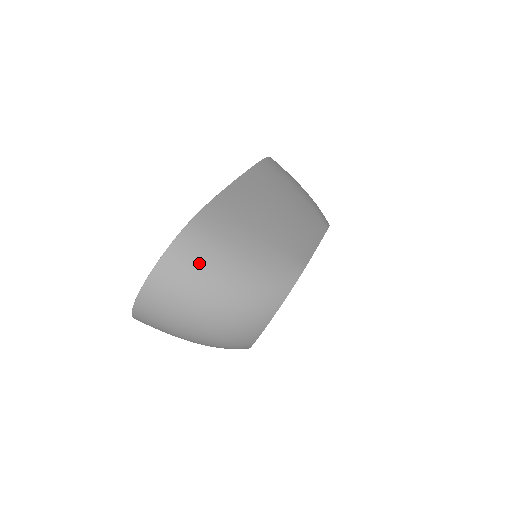
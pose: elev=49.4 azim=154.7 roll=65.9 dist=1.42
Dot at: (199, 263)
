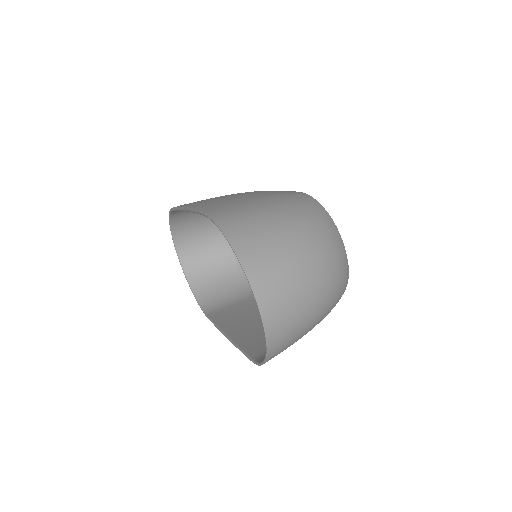
Dot at: (260, 231)
